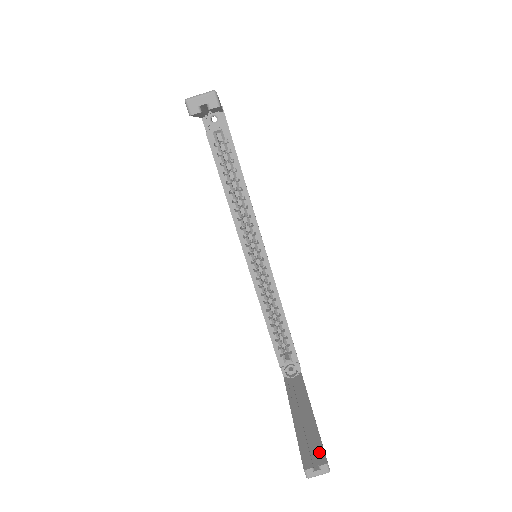
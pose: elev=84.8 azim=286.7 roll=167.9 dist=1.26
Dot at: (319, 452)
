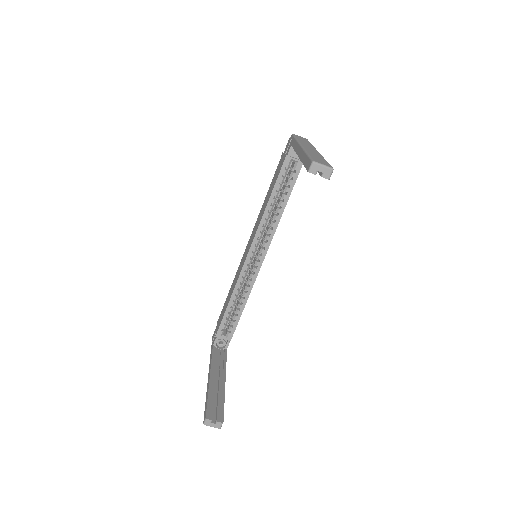
Dot at: (220, 412)
